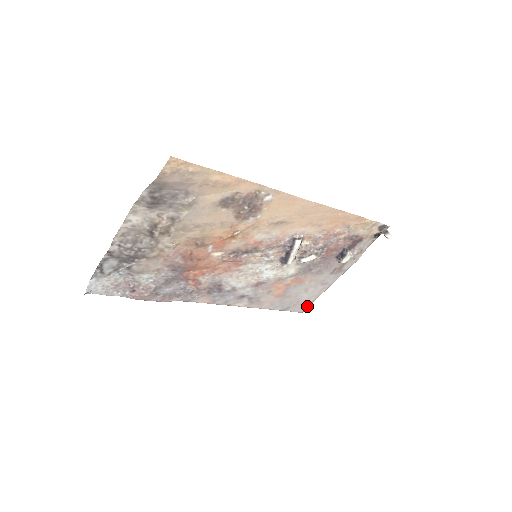
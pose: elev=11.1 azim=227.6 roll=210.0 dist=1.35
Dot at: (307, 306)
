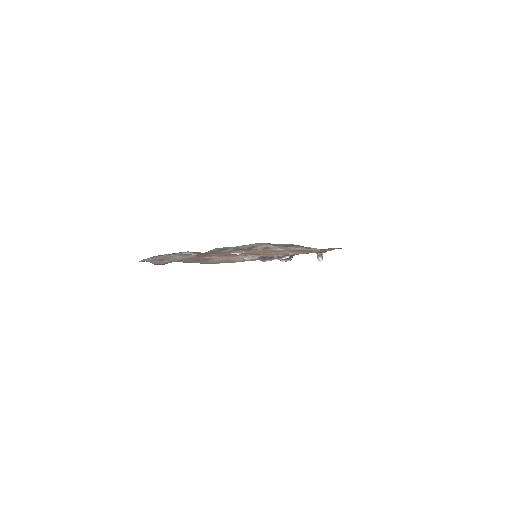
Dot at: (219, 263)
